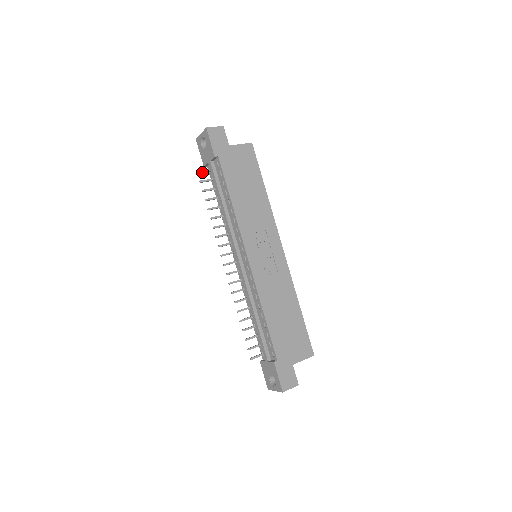
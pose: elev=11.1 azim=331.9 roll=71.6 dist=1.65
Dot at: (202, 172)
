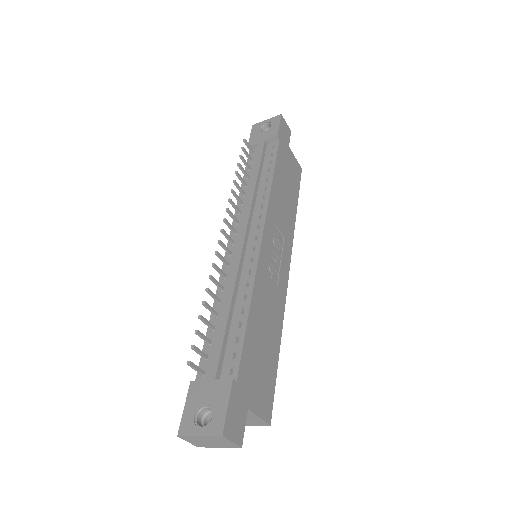
Dot at: (248, 144)
